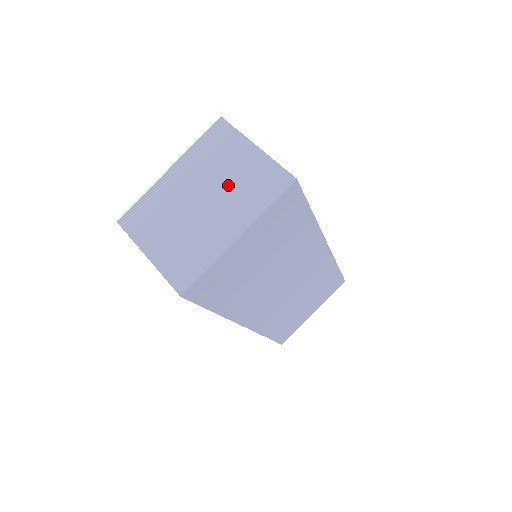
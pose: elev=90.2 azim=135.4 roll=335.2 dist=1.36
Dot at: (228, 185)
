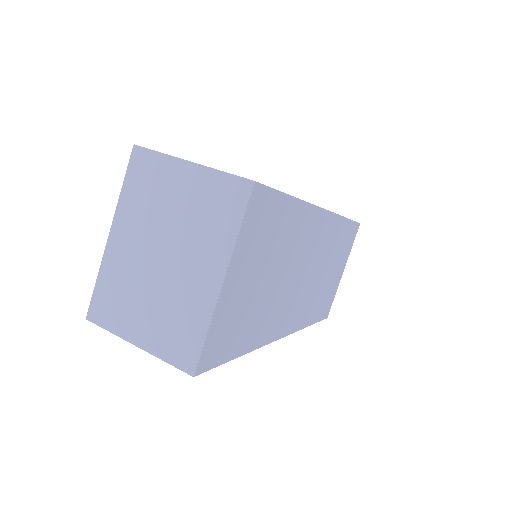
Dot at: (181, 224)
